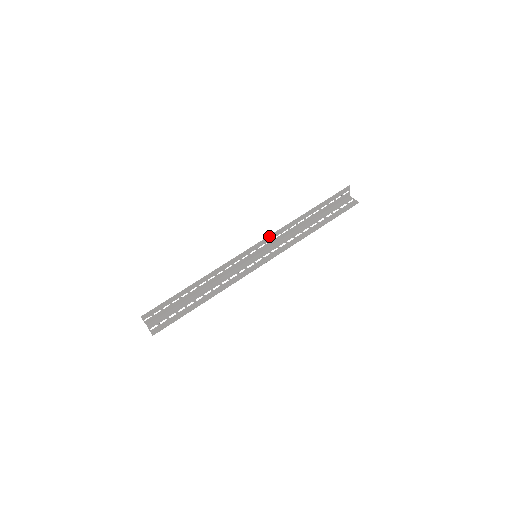
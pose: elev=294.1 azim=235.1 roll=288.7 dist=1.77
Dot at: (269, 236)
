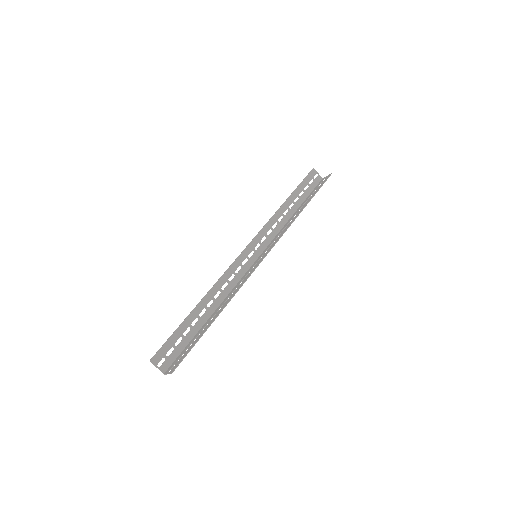
Dot at: (258, 233)
